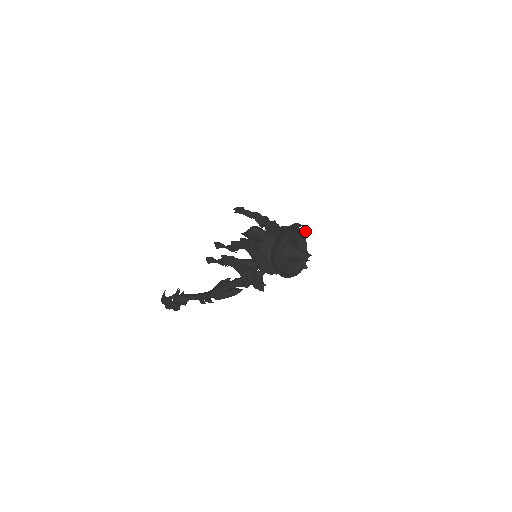
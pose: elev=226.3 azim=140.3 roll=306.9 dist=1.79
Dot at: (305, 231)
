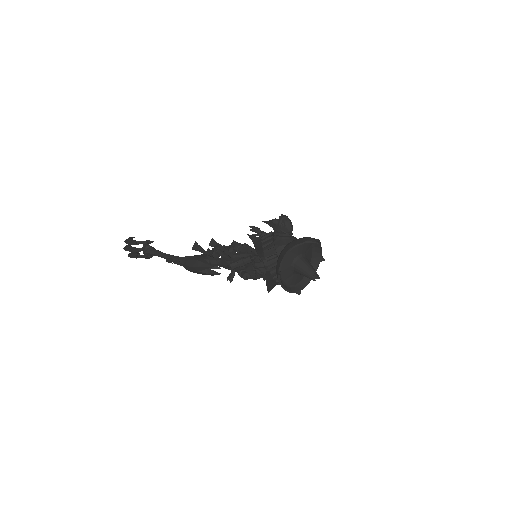
Dot at: (324, 260)
